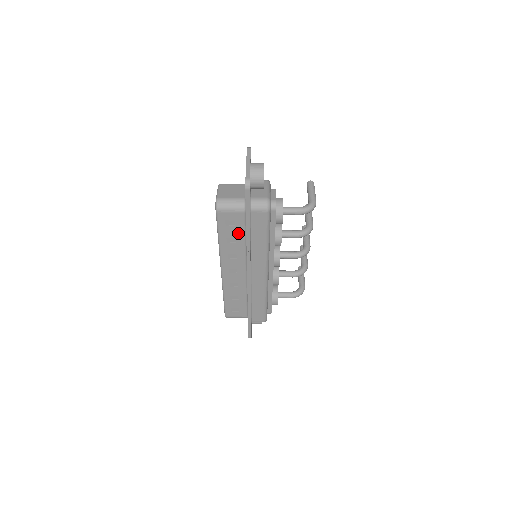
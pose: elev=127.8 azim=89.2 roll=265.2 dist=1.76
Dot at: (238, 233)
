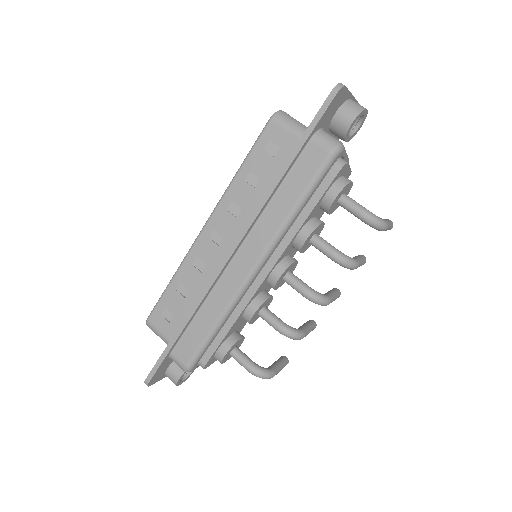
Dot at: (269, 173)
